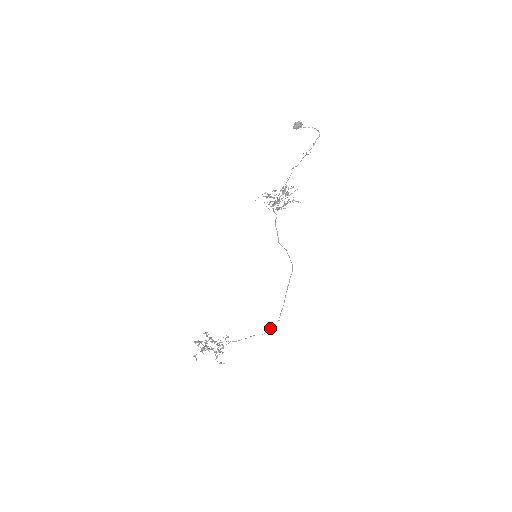
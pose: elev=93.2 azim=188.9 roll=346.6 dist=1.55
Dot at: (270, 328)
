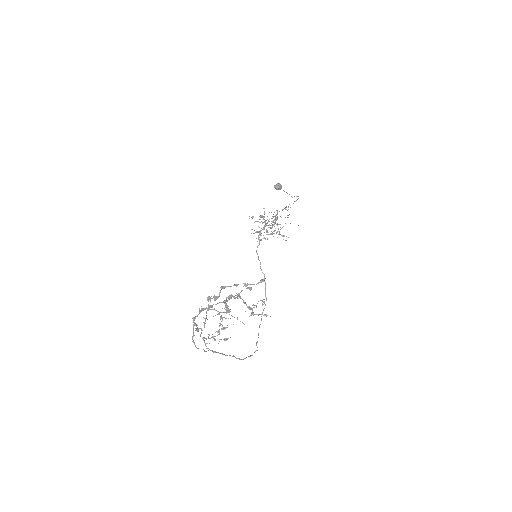
Dot at: occluded
